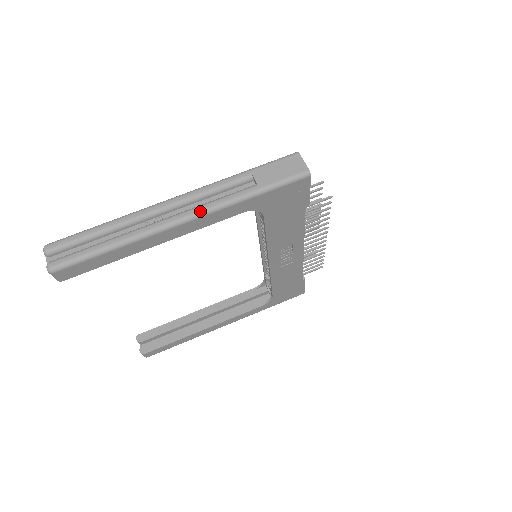
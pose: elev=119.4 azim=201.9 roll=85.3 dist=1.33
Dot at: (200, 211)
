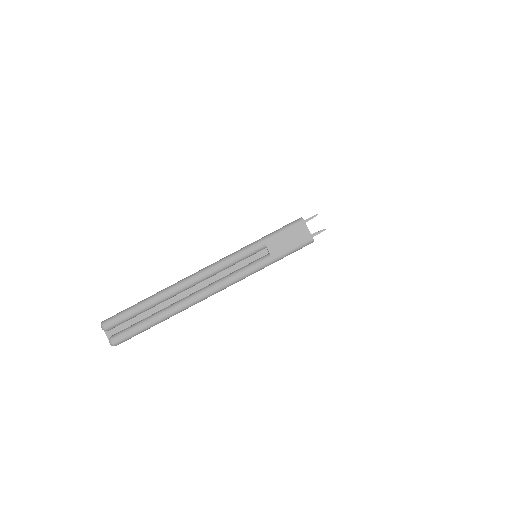
Dot at: (226, 284)
